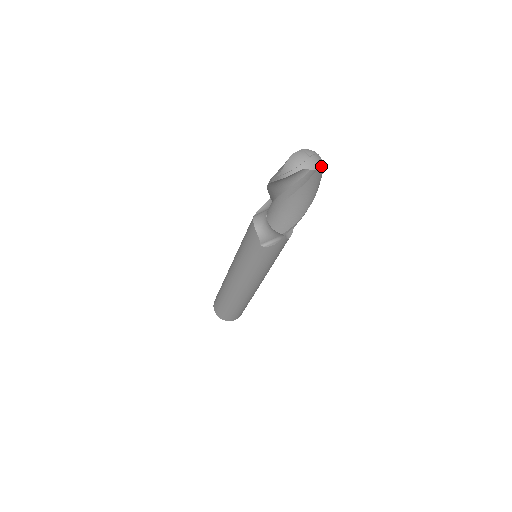
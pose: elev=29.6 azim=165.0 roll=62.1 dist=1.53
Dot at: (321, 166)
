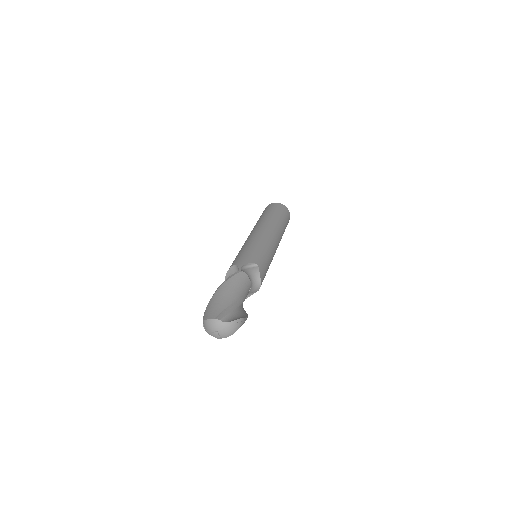
Dot at: (229, 335)
